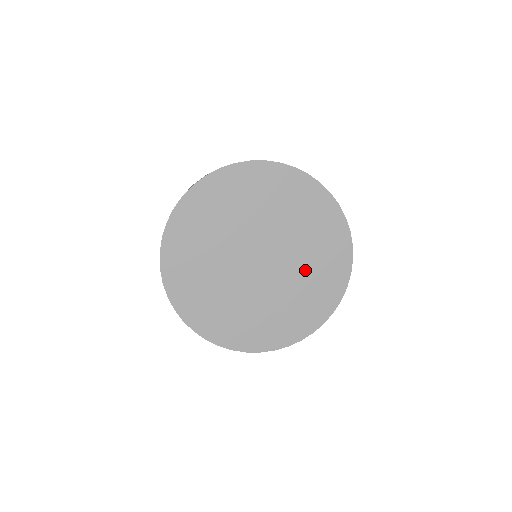
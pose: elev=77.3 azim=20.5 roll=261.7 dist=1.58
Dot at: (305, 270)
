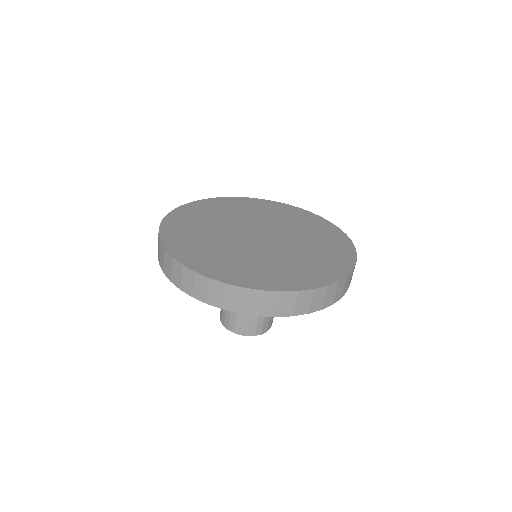
Dot at: (299, 230)
